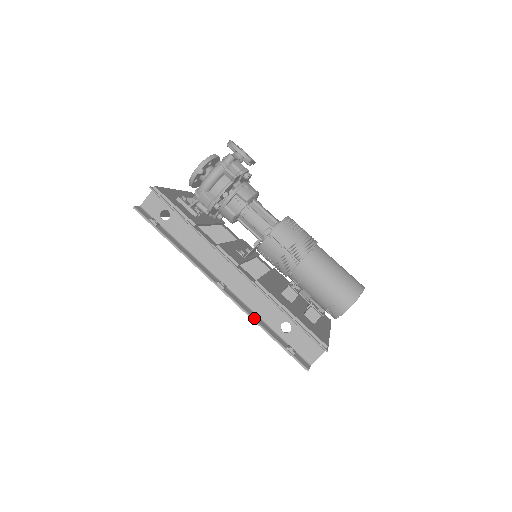
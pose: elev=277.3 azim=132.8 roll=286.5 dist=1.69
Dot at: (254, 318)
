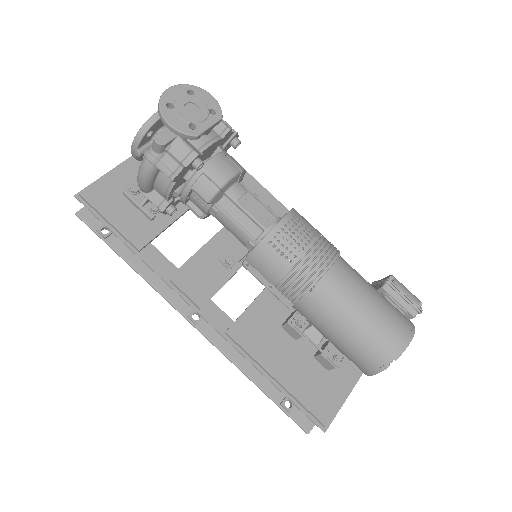
Dot at: (237, 364)
